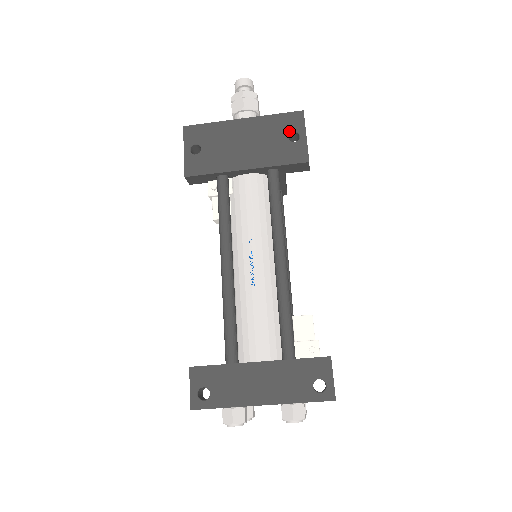
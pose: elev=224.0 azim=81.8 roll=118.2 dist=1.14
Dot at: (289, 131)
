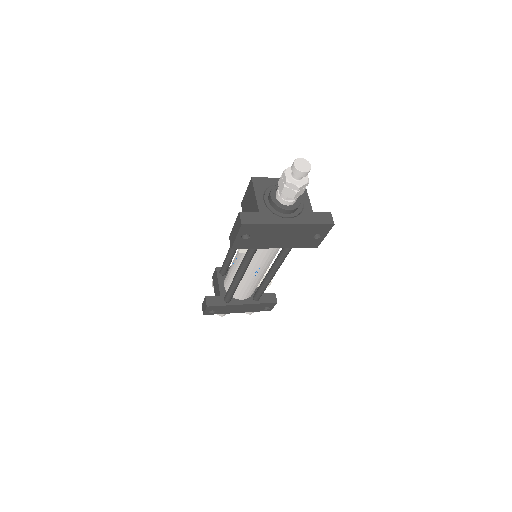
Dot at: occluded
